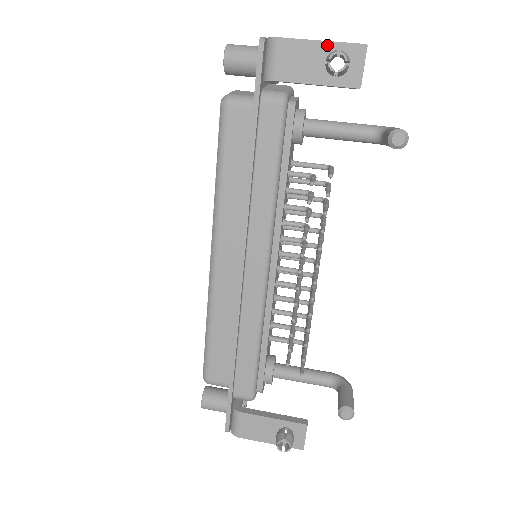
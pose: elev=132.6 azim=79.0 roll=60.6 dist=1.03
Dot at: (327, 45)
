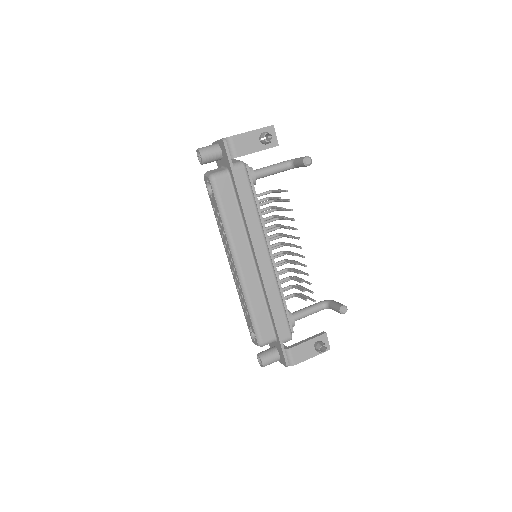
Dot at: (256, 132)
